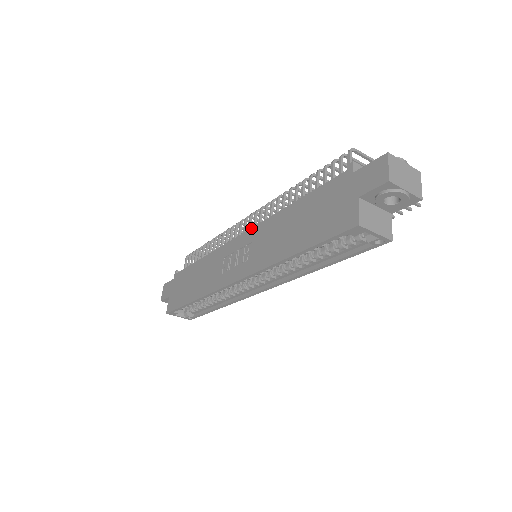
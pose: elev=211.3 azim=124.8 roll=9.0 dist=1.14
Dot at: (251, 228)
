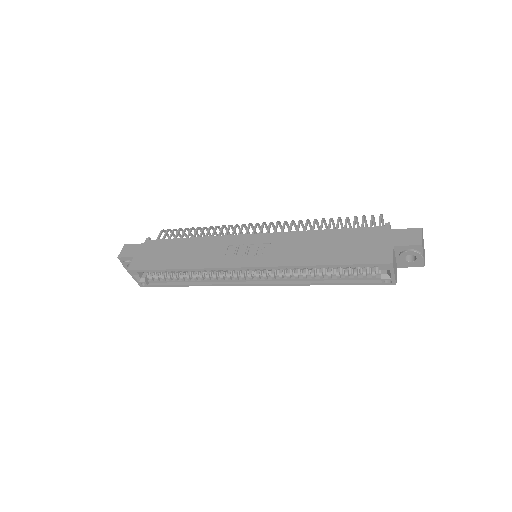
Dot at: (270, 233)
